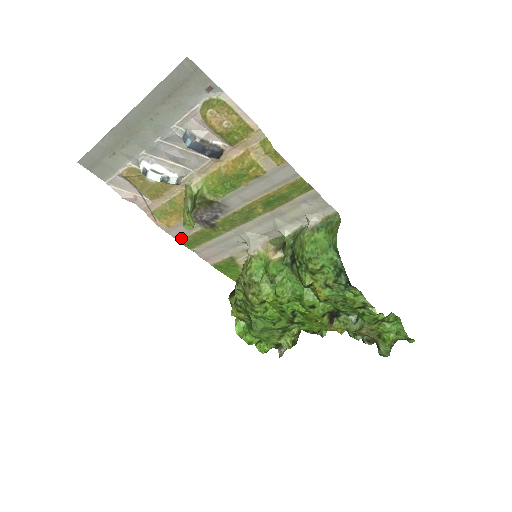
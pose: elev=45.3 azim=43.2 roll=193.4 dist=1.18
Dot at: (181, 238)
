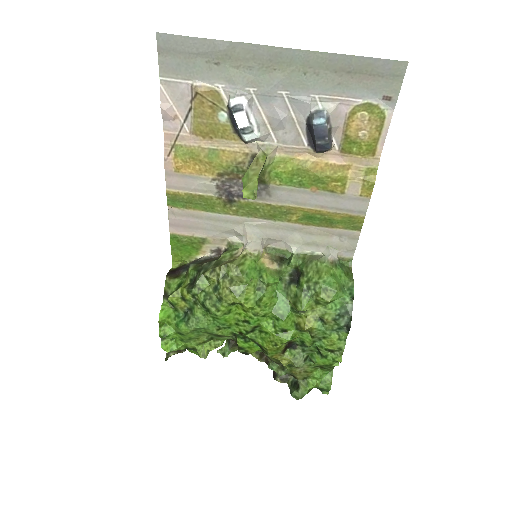
Dot at: (174, 189)
